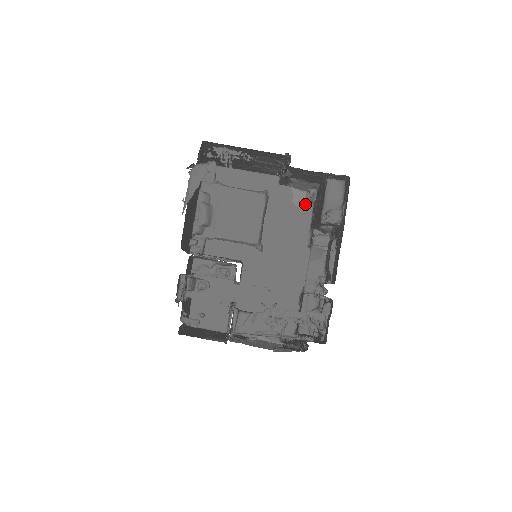
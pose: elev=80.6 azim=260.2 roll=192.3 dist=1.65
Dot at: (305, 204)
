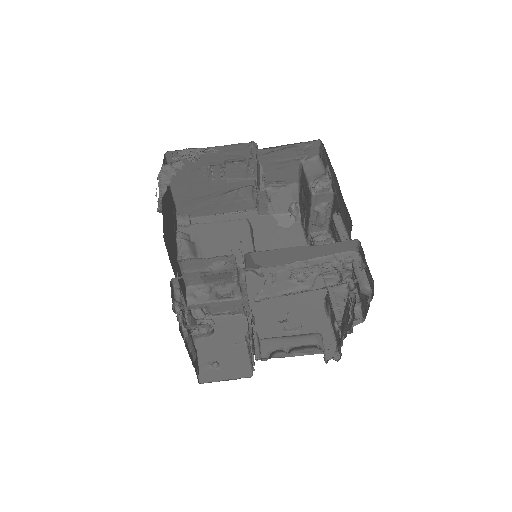
Dot at: (292, 224)
